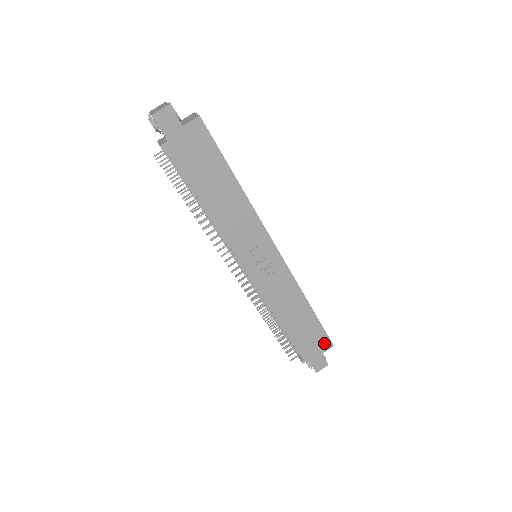
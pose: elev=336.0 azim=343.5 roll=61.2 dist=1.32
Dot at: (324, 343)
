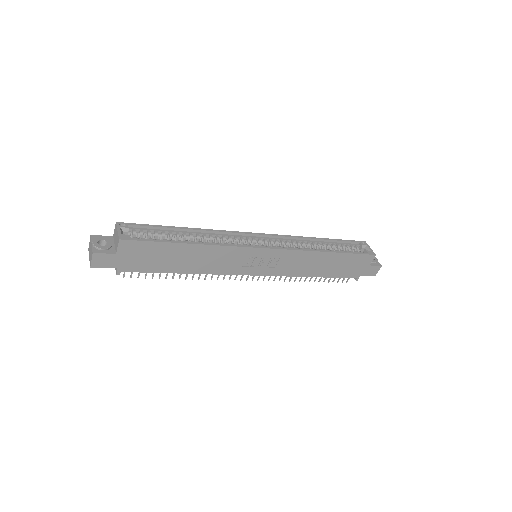
Dot at: (365, 260)
